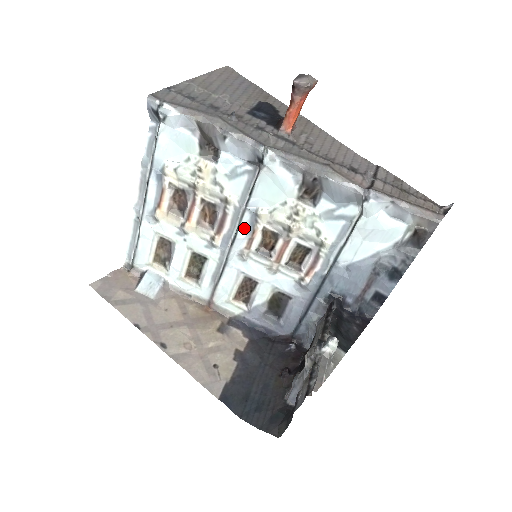
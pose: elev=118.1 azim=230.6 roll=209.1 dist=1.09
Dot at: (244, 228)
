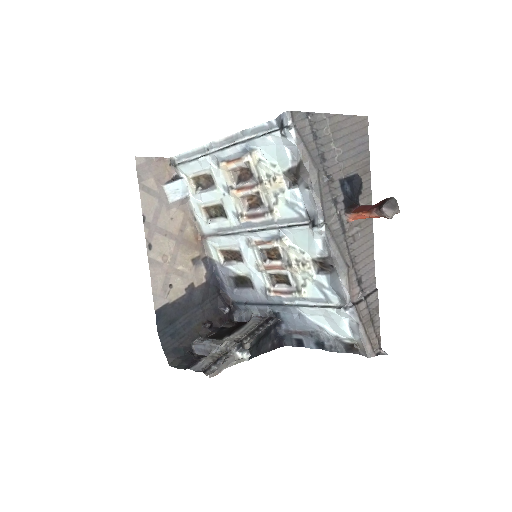
Dot at: (266, 234)
